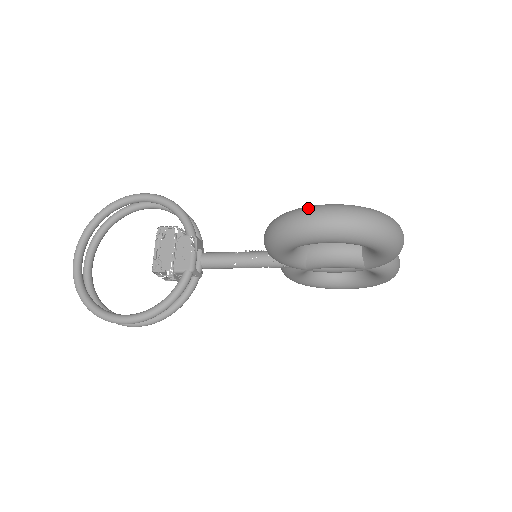
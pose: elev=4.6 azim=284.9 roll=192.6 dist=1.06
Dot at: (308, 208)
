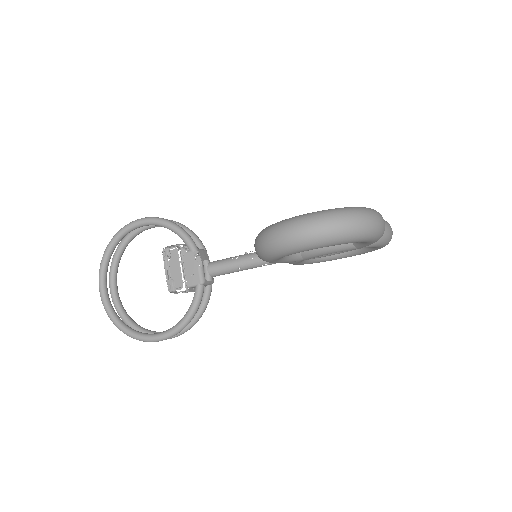
Dot at: (284, 224)
